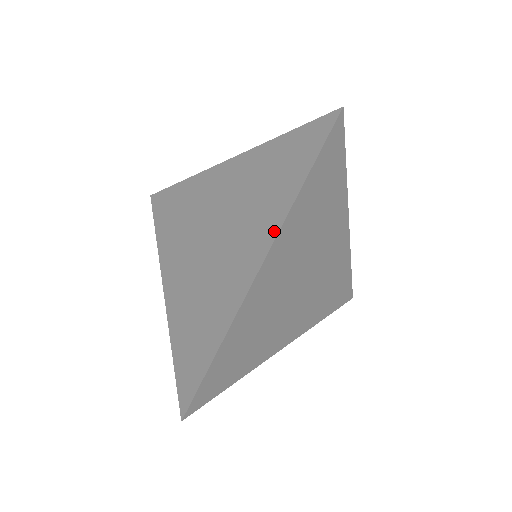
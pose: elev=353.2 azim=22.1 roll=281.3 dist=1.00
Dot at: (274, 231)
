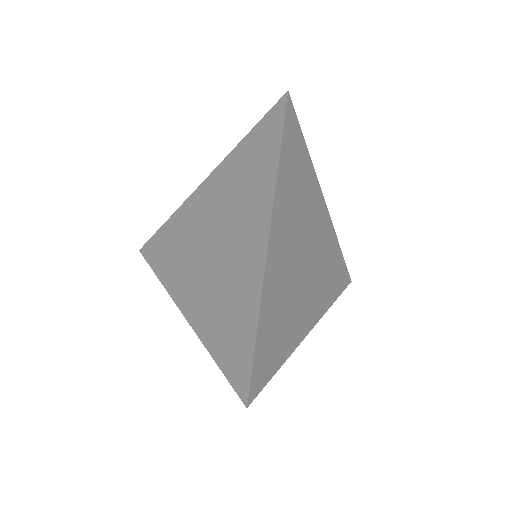
Dot at: (195, 325)
